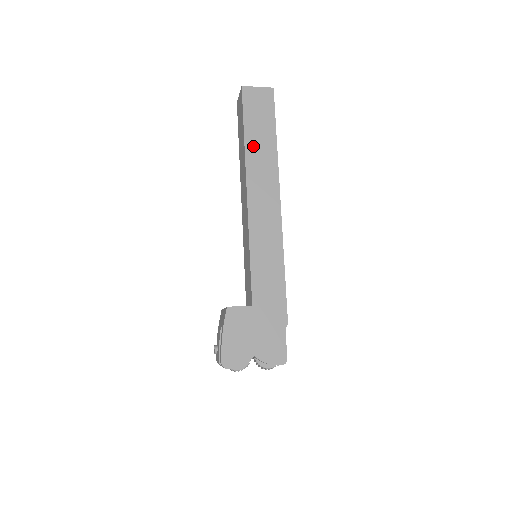
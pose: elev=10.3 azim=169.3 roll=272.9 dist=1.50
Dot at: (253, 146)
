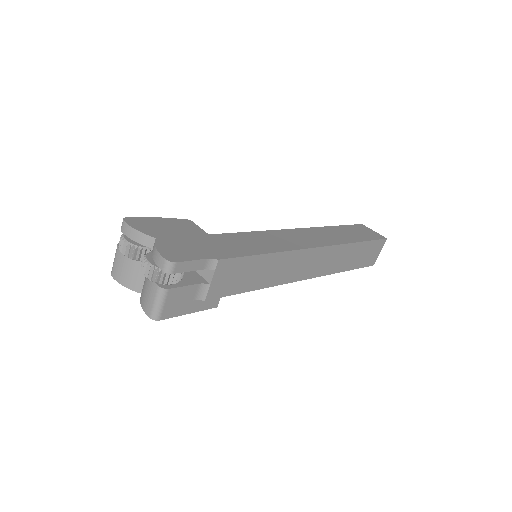
Dot at: (336, 230)
